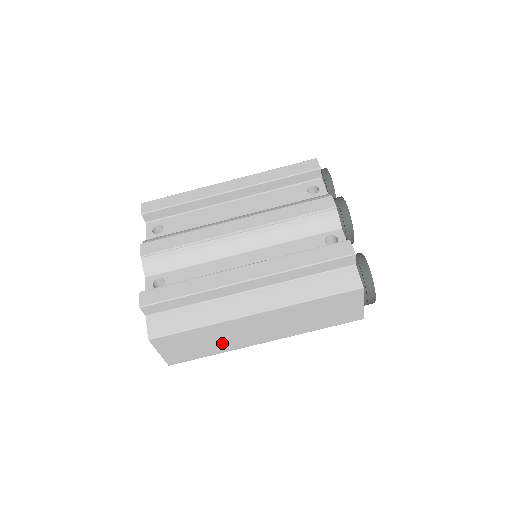
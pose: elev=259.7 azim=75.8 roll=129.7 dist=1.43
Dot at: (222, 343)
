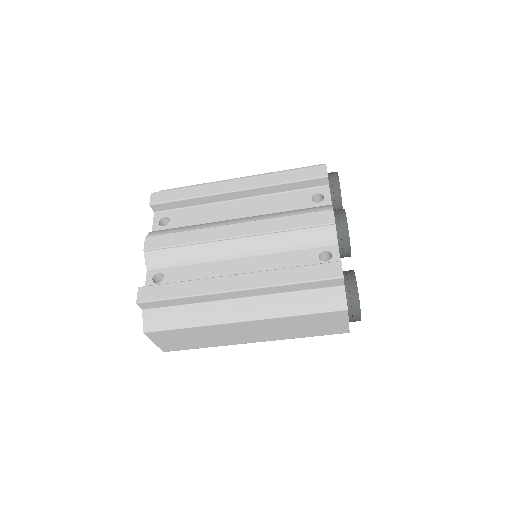
Dot at: (212, 340)
